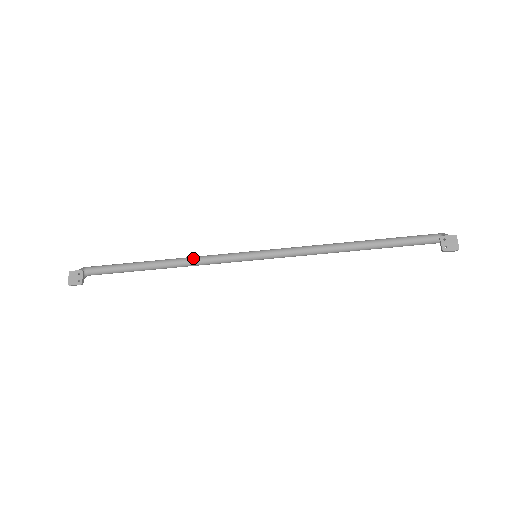
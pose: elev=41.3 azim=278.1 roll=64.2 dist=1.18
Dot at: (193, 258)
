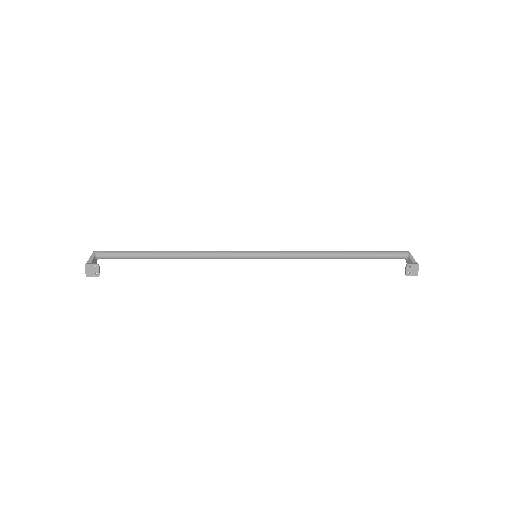
Dot at: (200, 254)
